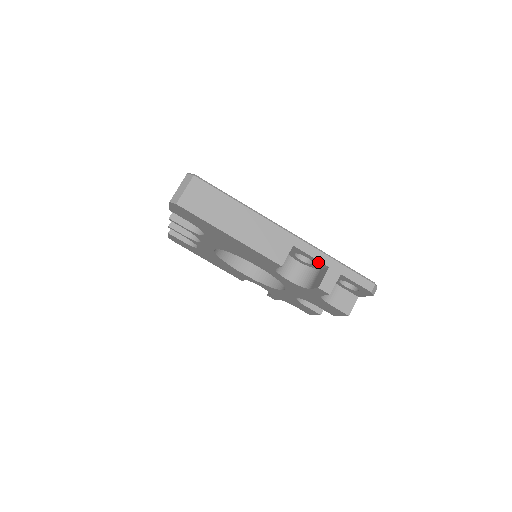
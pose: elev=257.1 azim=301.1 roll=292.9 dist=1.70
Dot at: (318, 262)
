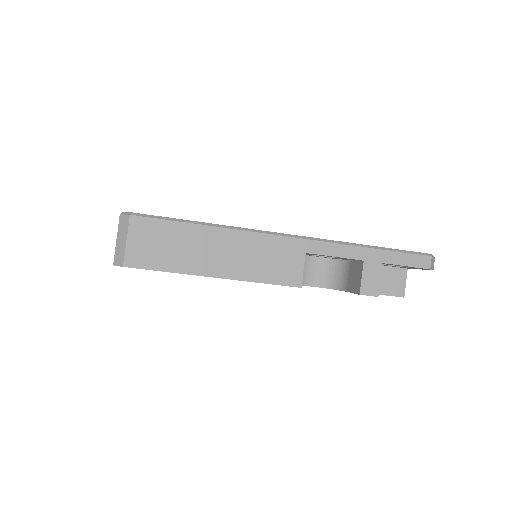
Dot at: (346, 258)
